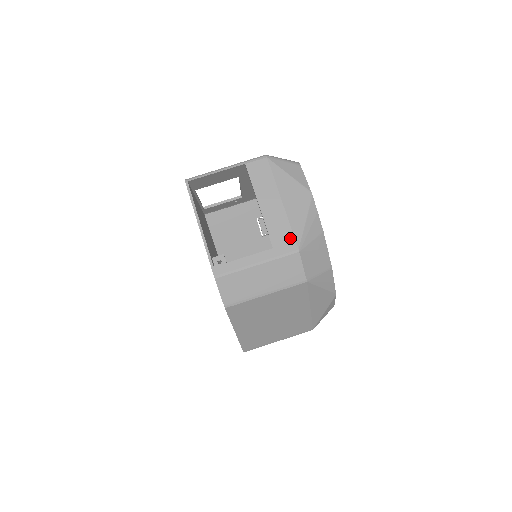
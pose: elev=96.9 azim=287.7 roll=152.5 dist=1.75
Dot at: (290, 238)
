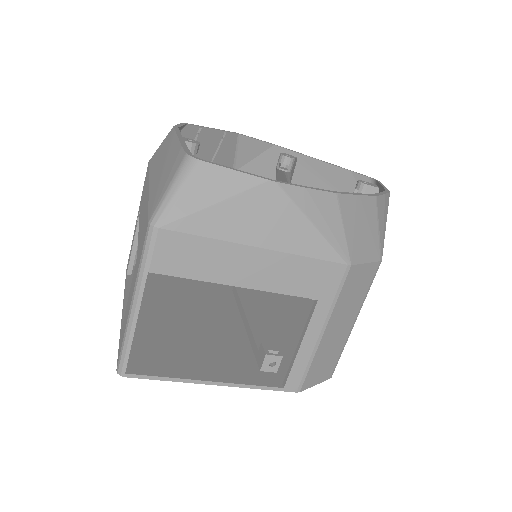
Dot at: (323, 268)
